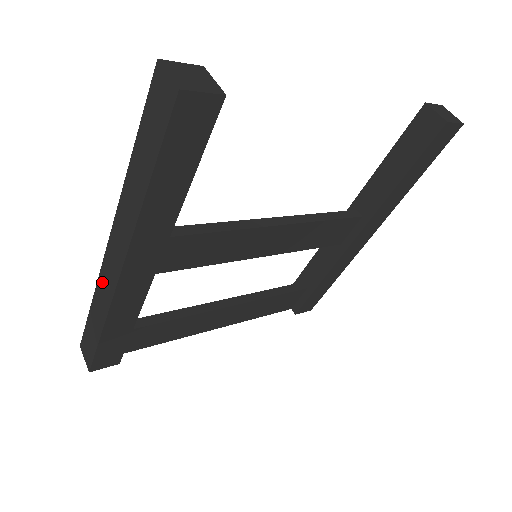
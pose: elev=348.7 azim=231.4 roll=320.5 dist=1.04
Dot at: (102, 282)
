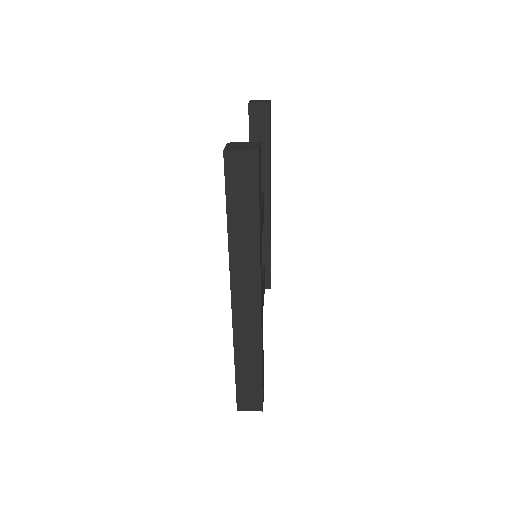
Dot at: (241, 332)
